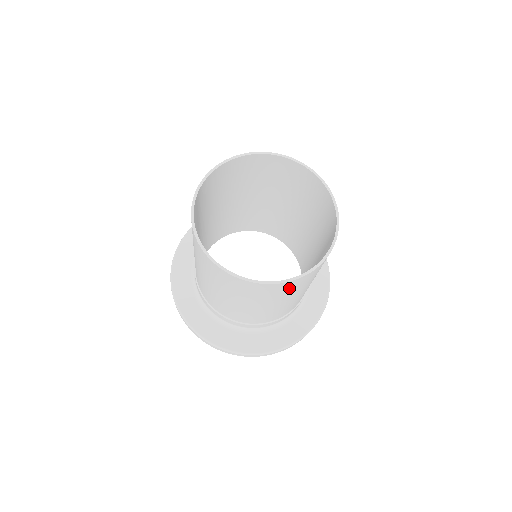
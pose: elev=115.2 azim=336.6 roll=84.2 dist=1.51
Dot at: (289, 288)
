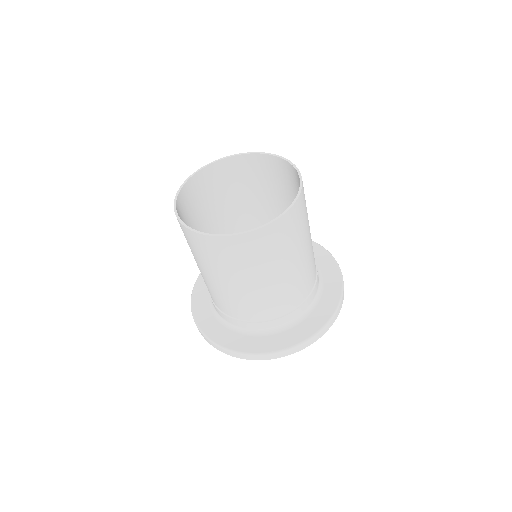
Dot at: (215, 251)
